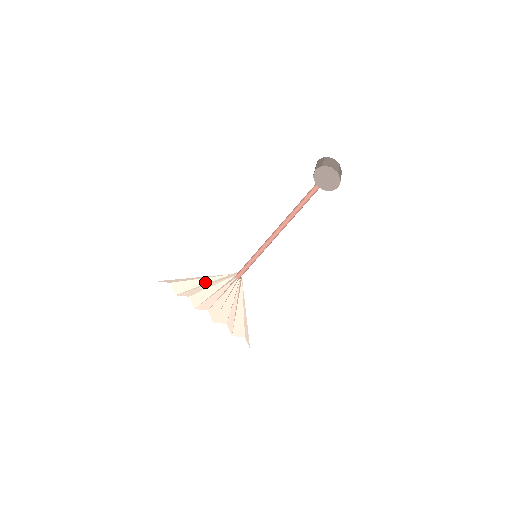
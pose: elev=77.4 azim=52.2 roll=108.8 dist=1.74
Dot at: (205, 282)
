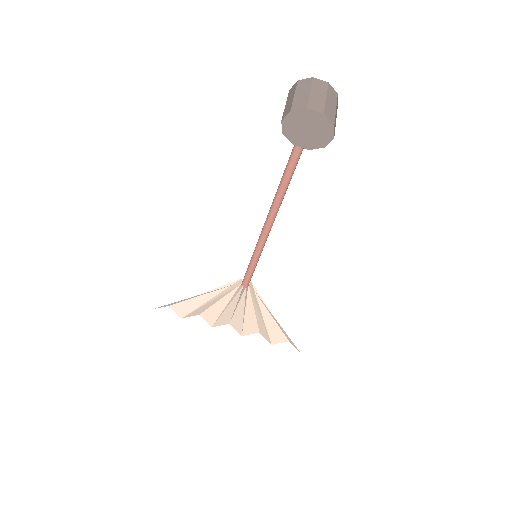
Dot at: (208, 298)
